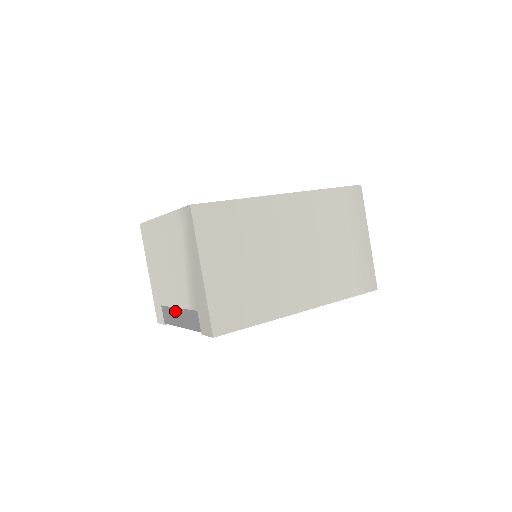
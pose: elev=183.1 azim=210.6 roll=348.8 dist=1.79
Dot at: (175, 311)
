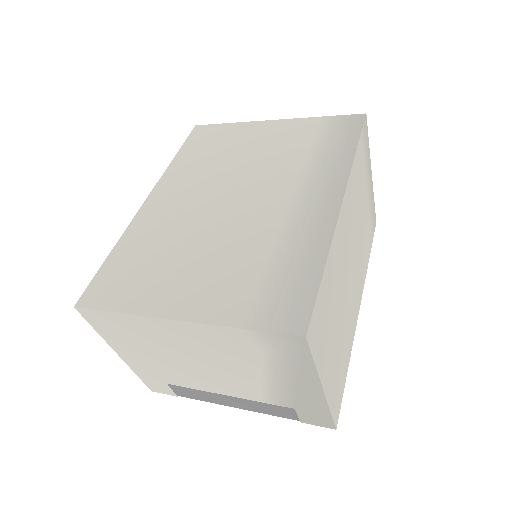
Dot at: (218, 396)
